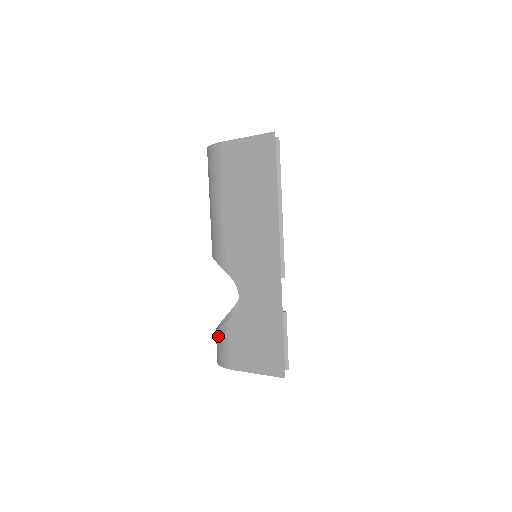
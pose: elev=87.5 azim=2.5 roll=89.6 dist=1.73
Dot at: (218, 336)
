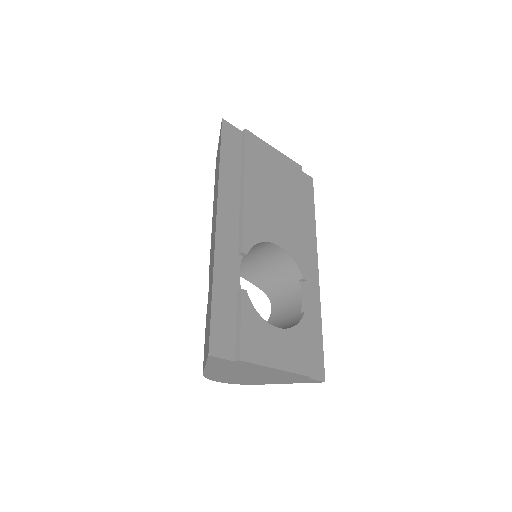
Dot at: occluded
